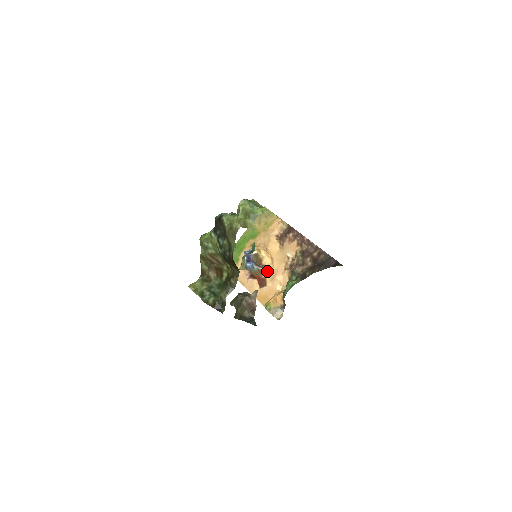
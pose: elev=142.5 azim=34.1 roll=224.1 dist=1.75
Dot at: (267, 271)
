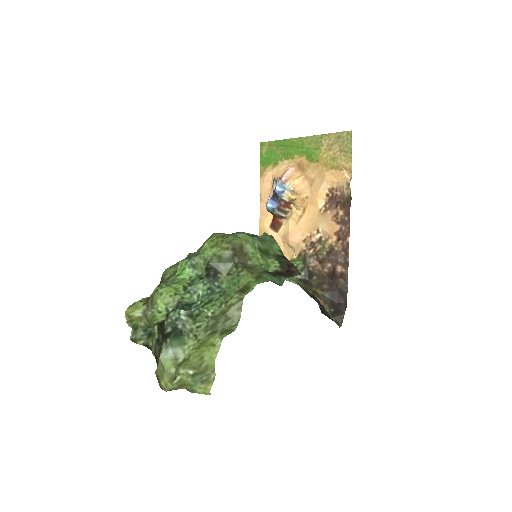
Dot at: (288, 219)
